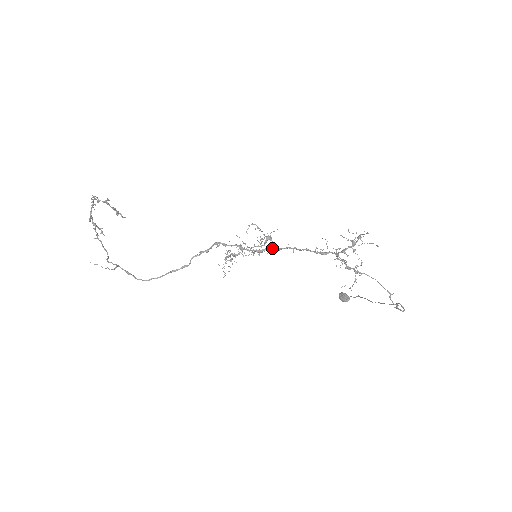
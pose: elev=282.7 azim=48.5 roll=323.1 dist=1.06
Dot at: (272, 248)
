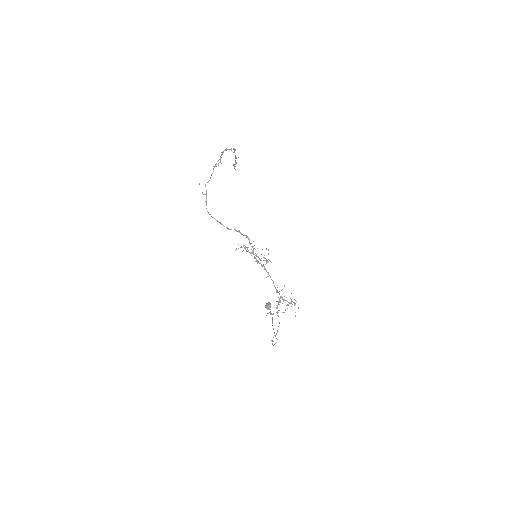
Dot at: (263, 266)
